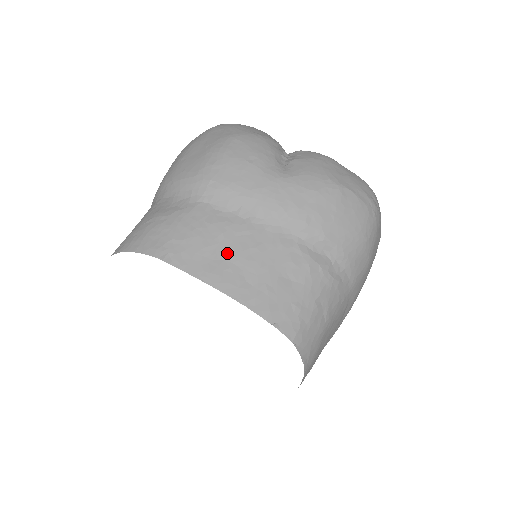
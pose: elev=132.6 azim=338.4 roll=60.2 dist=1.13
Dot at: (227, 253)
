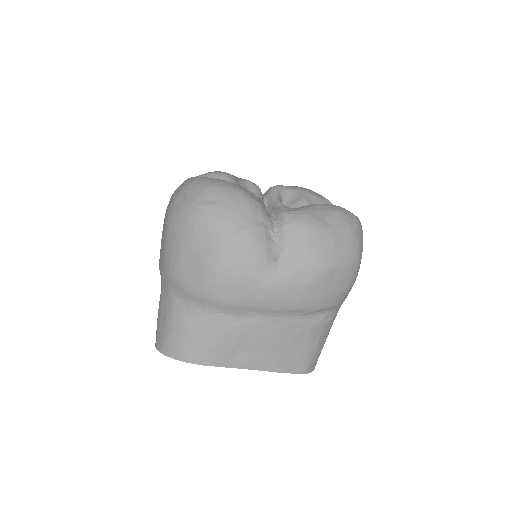
Dot at: (249, 346)
